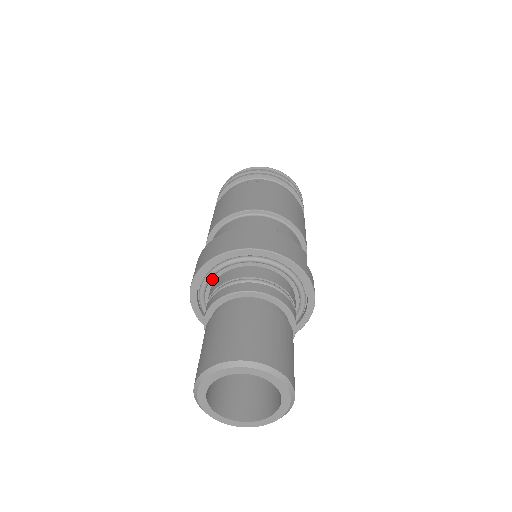
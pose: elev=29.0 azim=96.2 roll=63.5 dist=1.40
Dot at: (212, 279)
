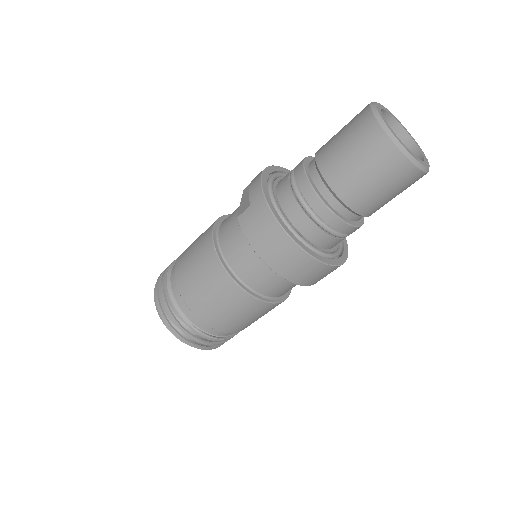
Dot at: (283, 177)
